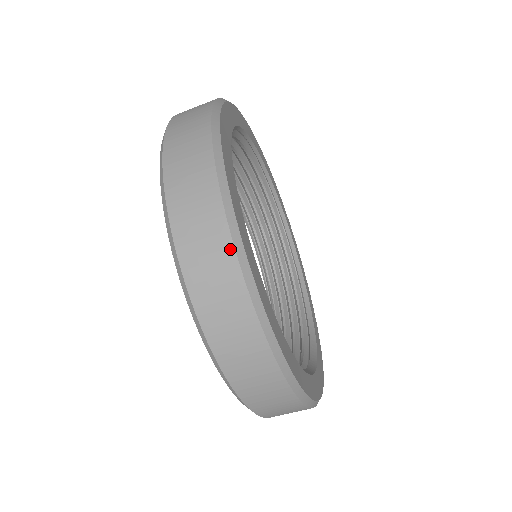
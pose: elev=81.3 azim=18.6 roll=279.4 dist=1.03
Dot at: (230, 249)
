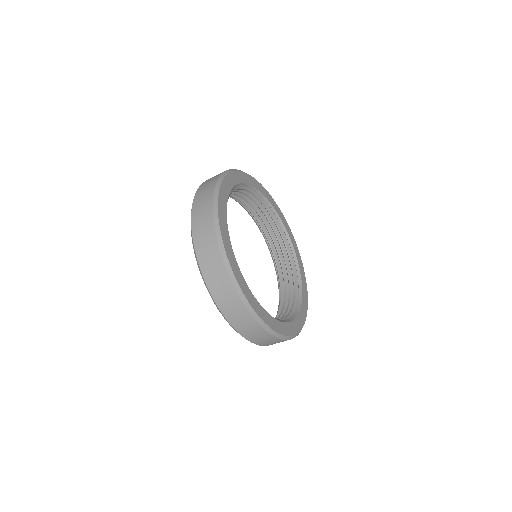
Dot at: (214, 232)
